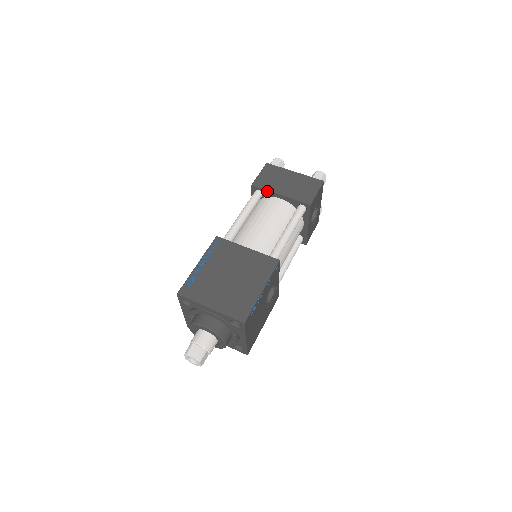
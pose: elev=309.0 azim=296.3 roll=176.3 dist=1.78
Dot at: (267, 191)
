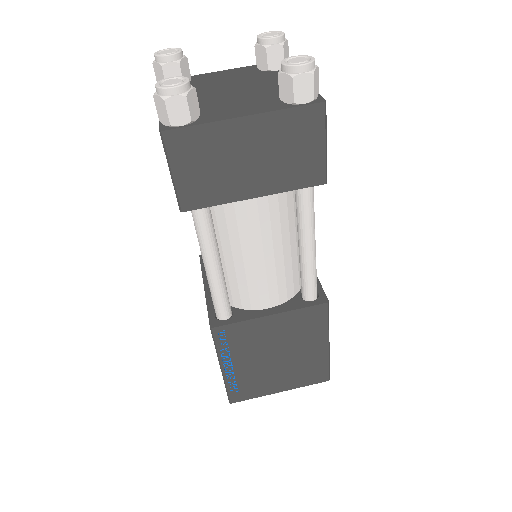
Dot at: (221, 203)
